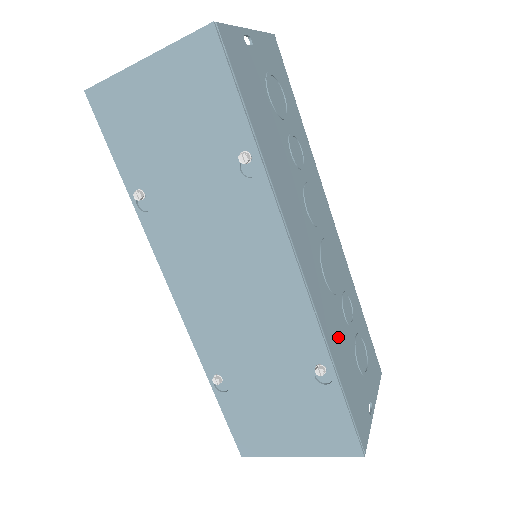
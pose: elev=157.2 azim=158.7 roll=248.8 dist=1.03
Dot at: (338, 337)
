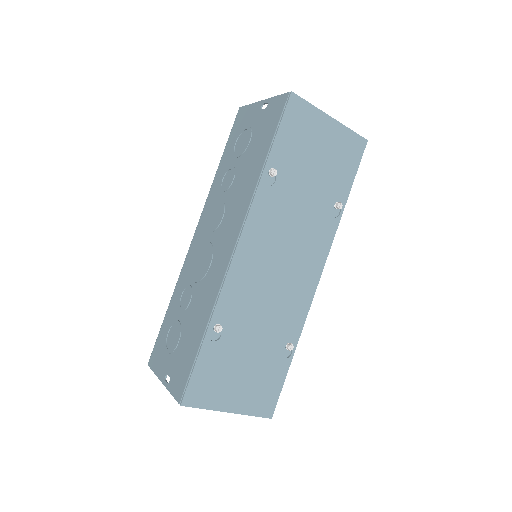
Dot at: occluded
